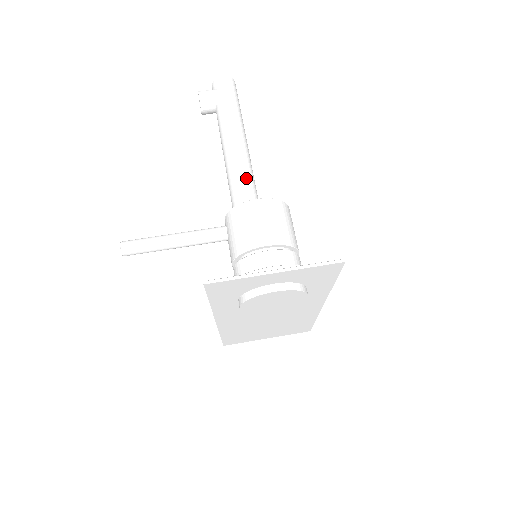
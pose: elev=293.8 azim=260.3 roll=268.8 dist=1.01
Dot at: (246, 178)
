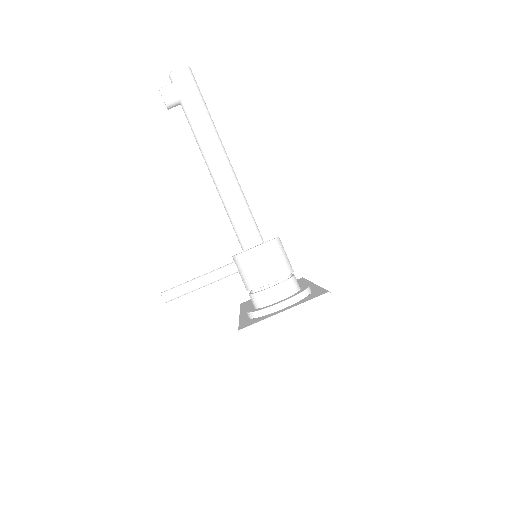
Dot at: (228, 175)
